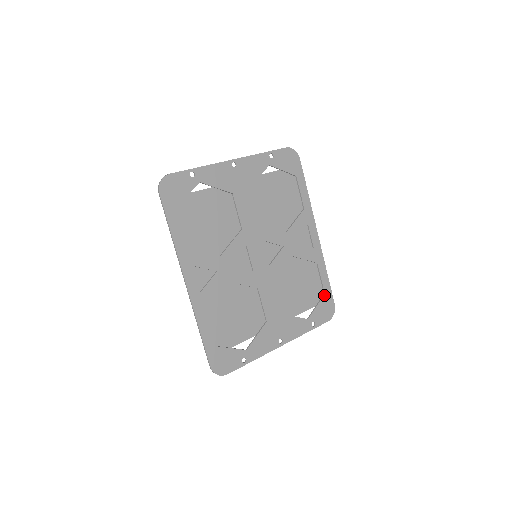
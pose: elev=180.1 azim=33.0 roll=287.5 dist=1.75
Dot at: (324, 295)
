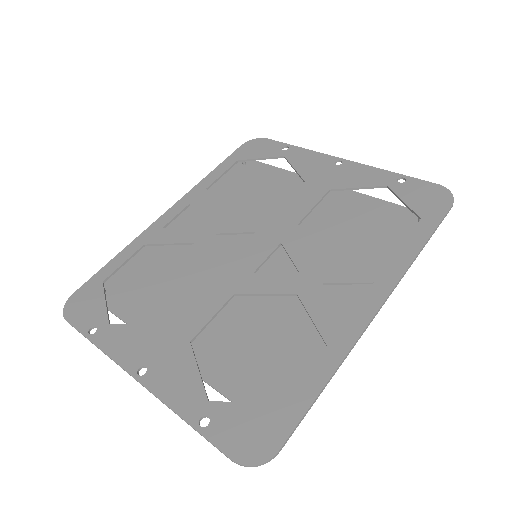
Dot at: (279, 406)
